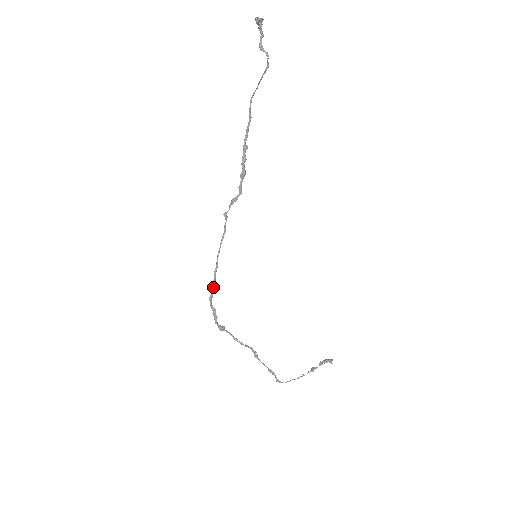
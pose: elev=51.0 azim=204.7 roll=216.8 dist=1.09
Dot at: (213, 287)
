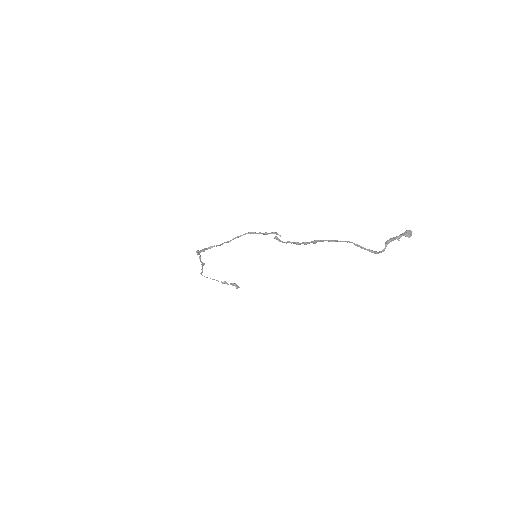
Dot at: (216, 246)
